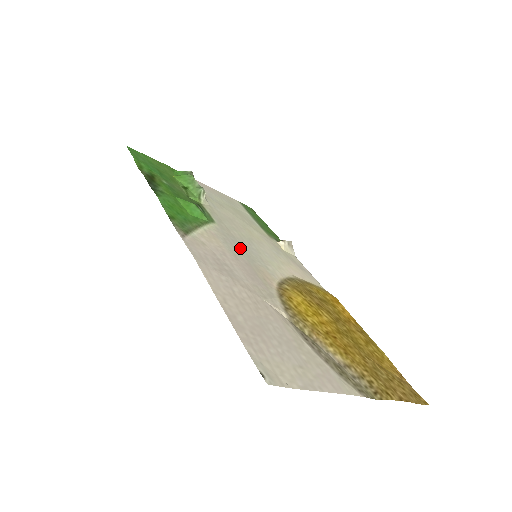
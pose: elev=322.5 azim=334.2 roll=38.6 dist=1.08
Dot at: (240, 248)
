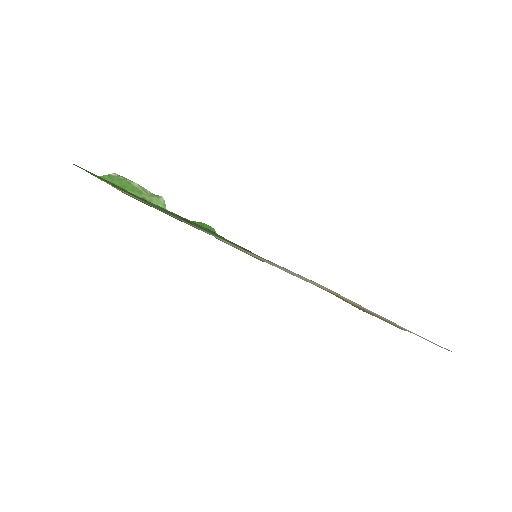
Dot at: (251, 254)
